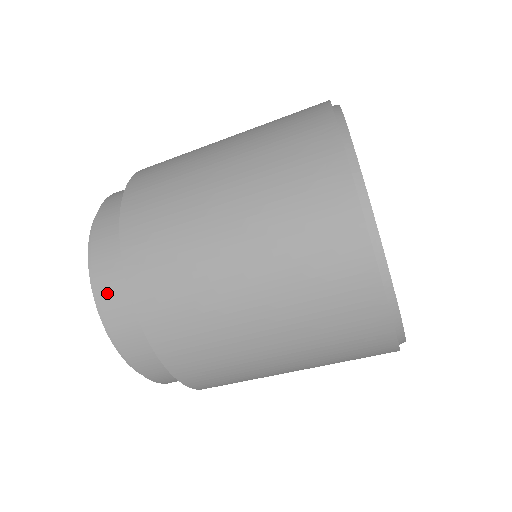
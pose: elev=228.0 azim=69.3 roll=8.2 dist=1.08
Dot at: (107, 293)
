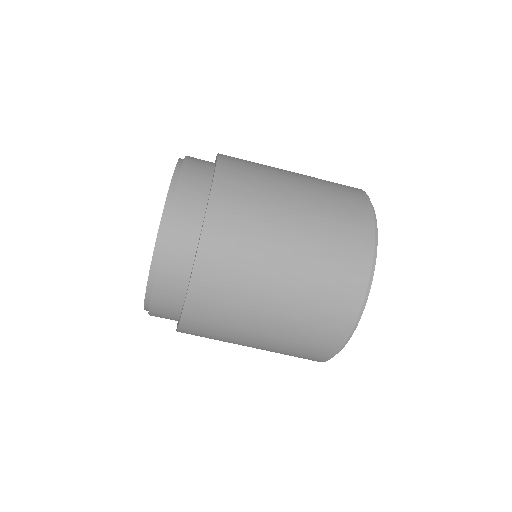
Dot at: (179, 212)
